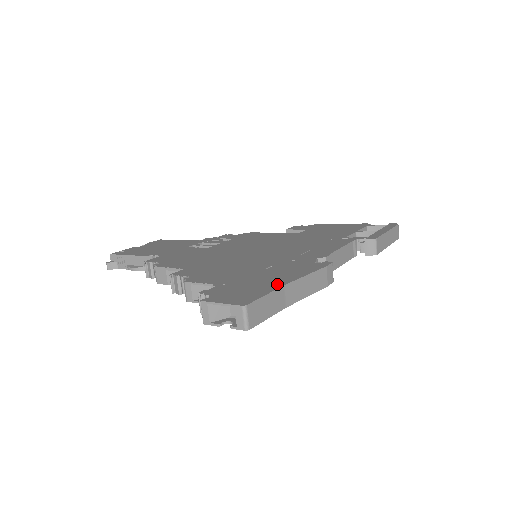
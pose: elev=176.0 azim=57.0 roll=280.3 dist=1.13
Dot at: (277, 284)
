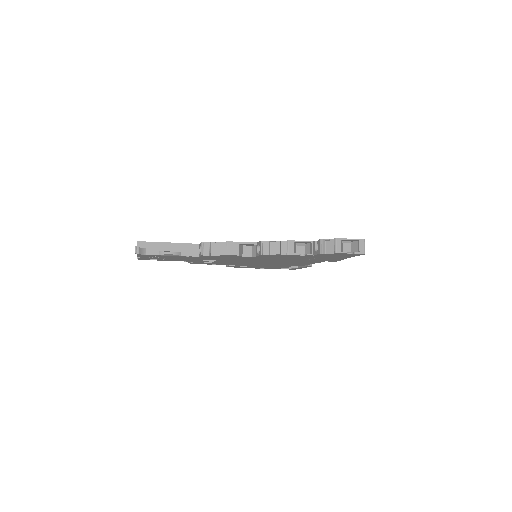
Dot at: occluded
